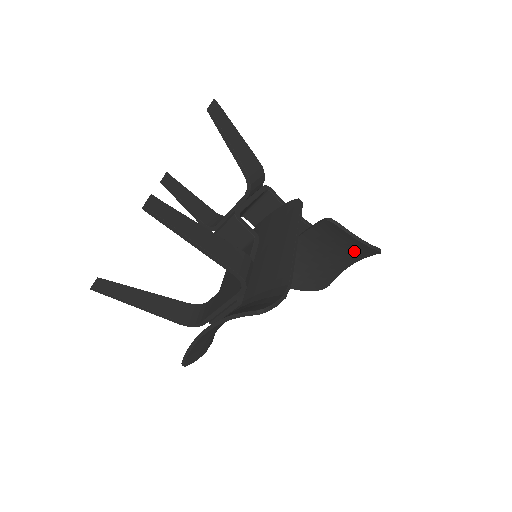
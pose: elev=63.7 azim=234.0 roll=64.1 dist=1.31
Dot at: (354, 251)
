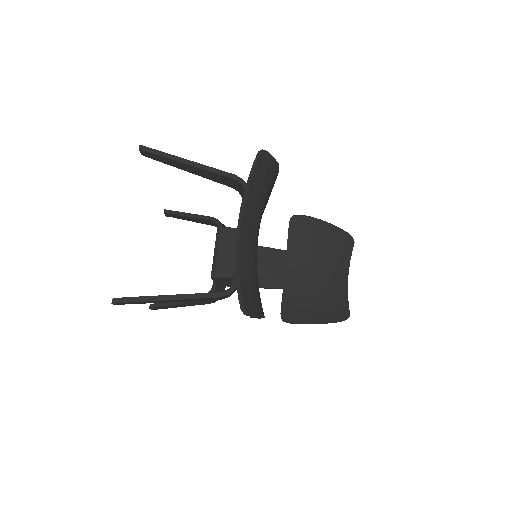
Dot at: (334, 247)
